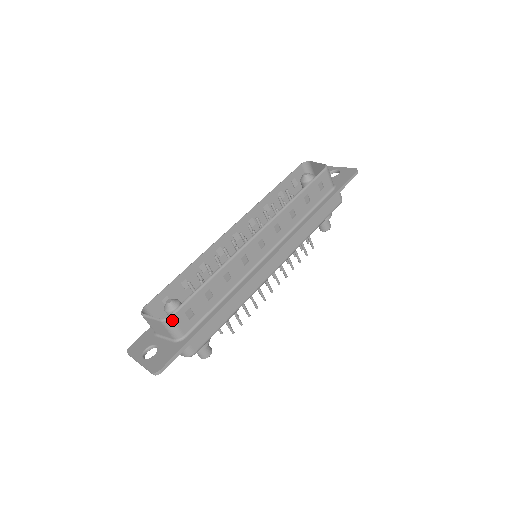
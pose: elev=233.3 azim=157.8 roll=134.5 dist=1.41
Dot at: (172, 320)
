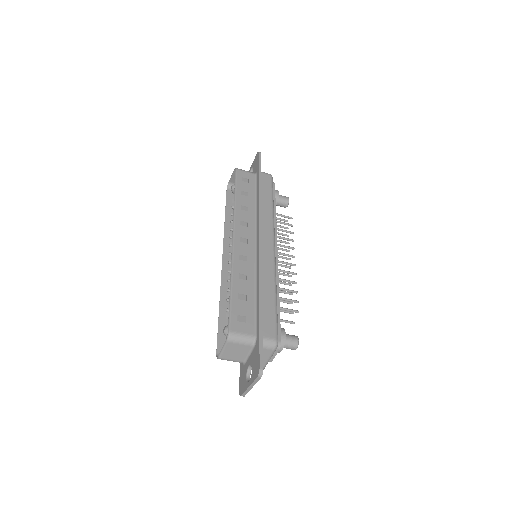
Dot at: (233, 332)
